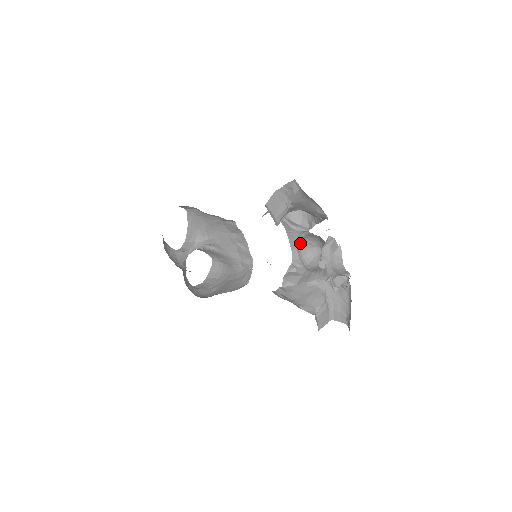
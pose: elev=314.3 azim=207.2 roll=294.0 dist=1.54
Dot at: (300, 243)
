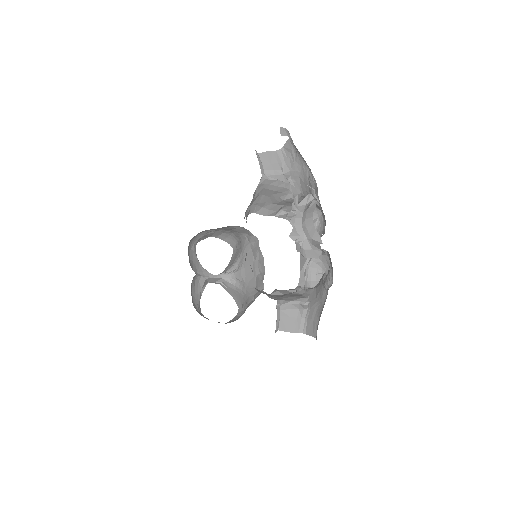
Dot at: (311, 268)
